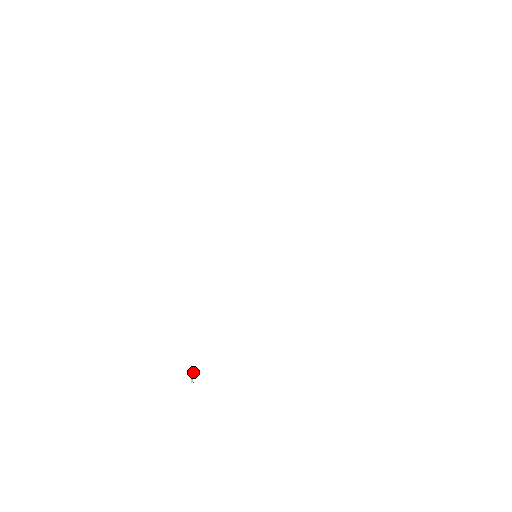
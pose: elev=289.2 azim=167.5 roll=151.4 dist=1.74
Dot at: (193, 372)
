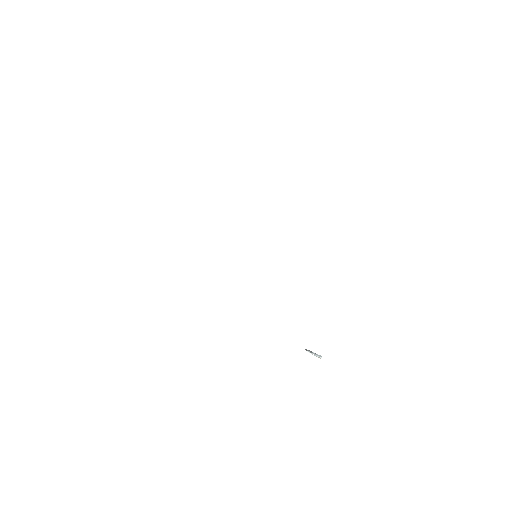
Dot at: occluded
